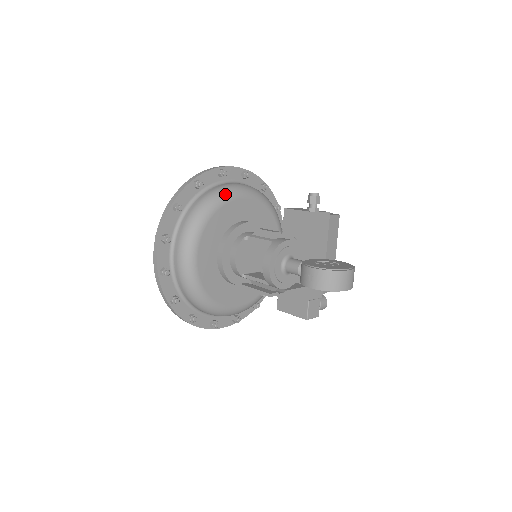
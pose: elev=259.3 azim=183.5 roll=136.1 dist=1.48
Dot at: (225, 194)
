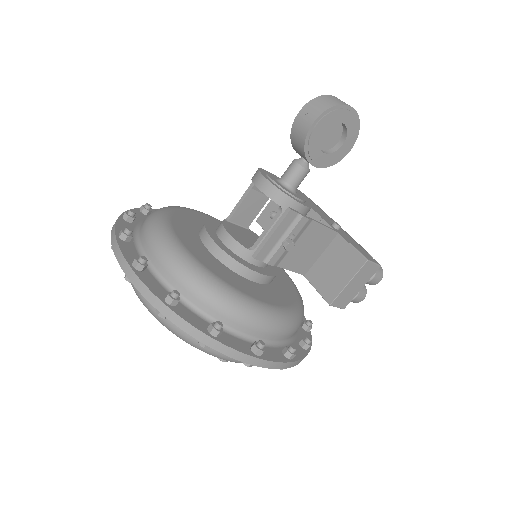
Dot at: occluded
